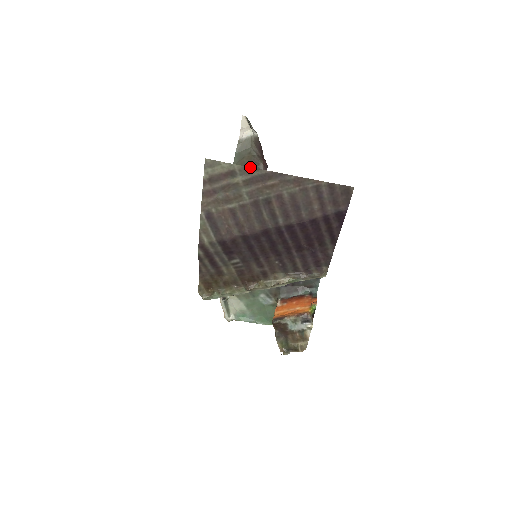
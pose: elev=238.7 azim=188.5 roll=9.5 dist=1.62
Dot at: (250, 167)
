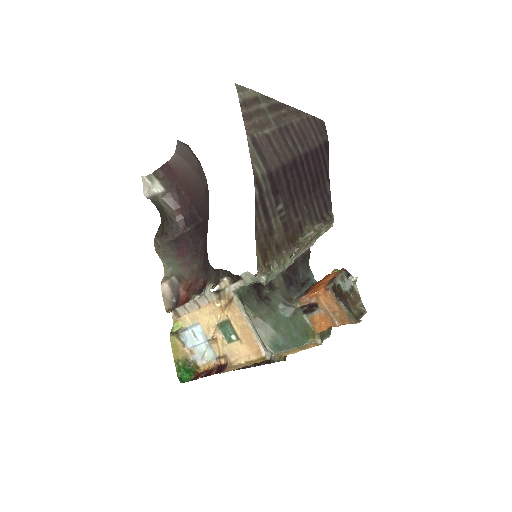
Dot at: (266, 96)
